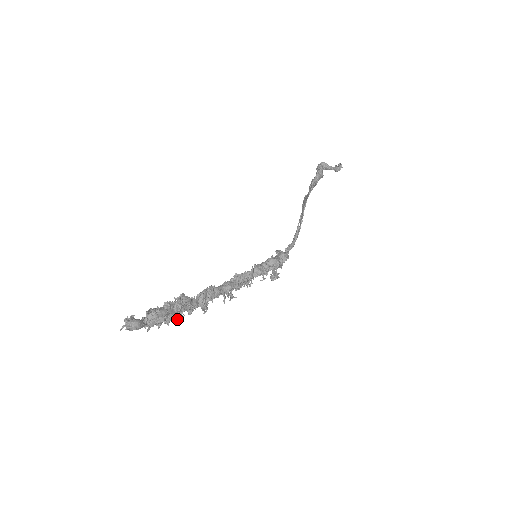
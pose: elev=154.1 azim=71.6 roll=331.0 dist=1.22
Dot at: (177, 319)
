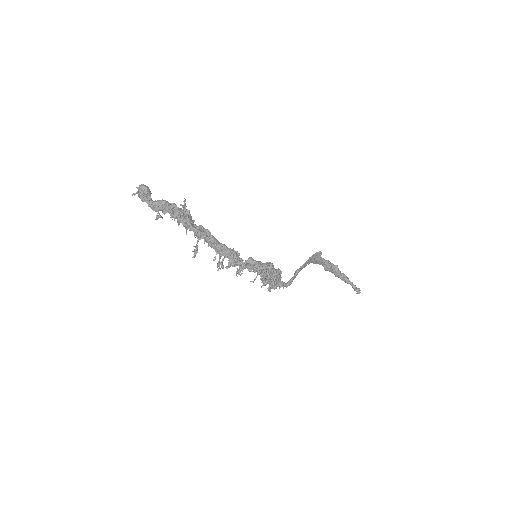
Dot at: occluded
